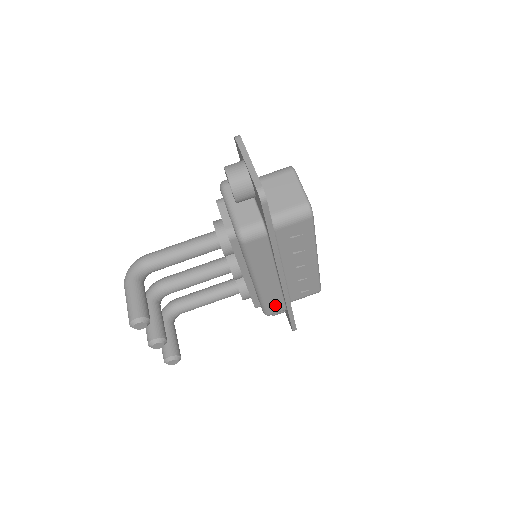
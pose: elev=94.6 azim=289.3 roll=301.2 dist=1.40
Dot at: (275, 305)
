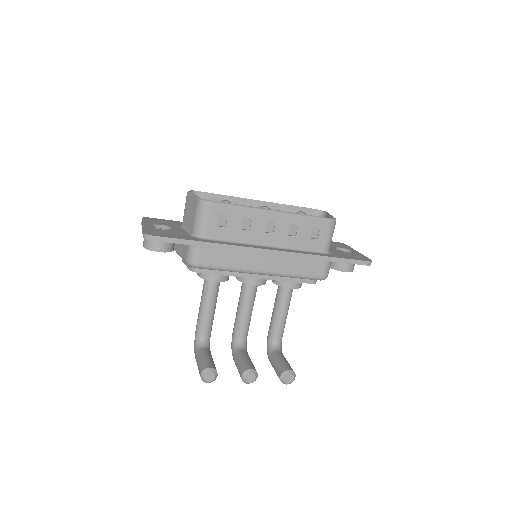
Dot at: (311, 268)
